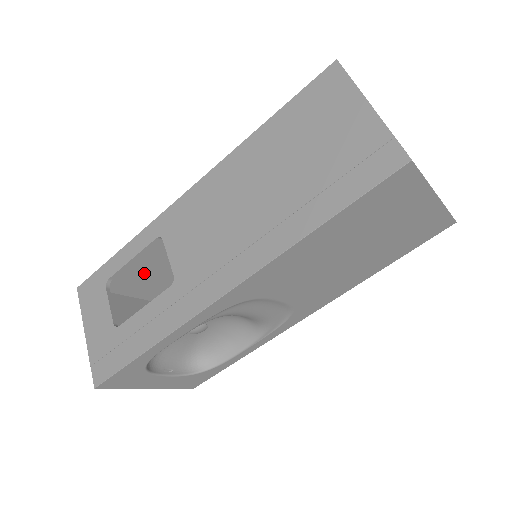
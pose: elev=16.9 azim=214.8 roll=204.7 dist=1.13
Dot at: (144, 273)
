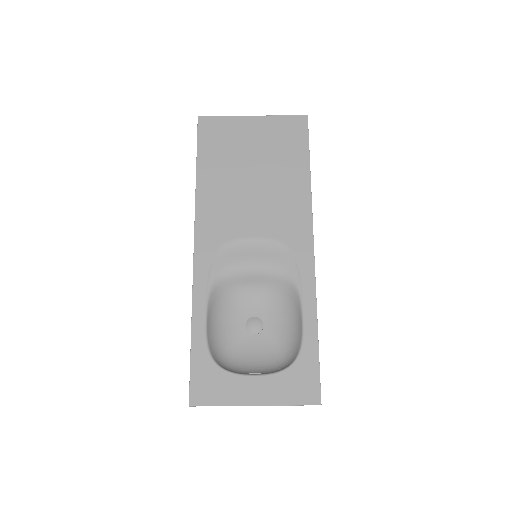
Dot at: occluded
